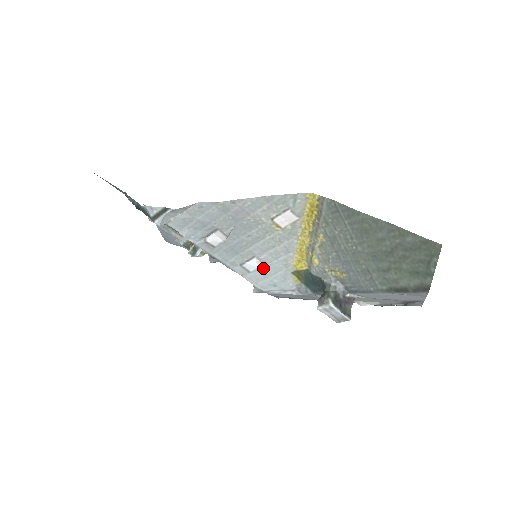
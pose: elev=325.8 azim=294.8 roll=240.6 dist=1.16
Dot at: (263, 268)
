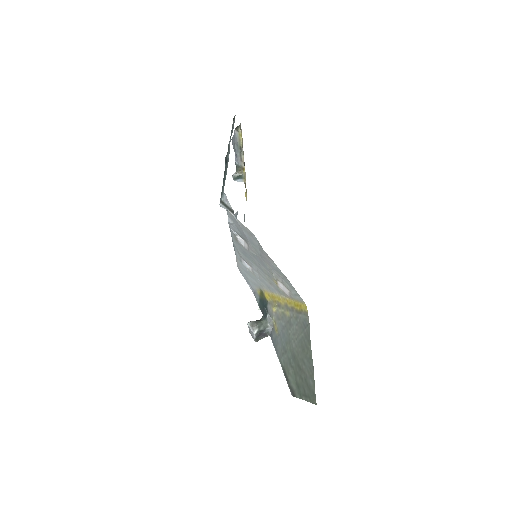
Dot at: (250, 271)
